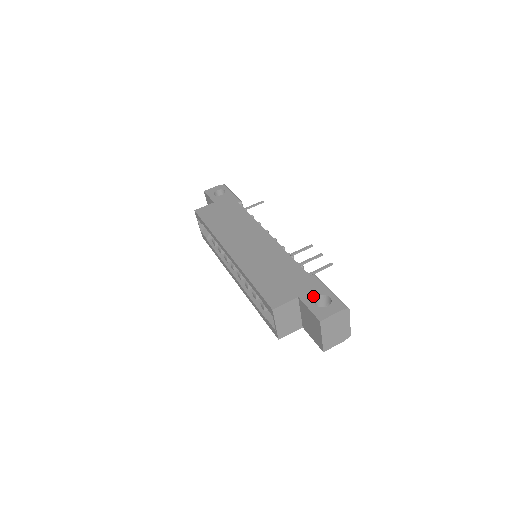
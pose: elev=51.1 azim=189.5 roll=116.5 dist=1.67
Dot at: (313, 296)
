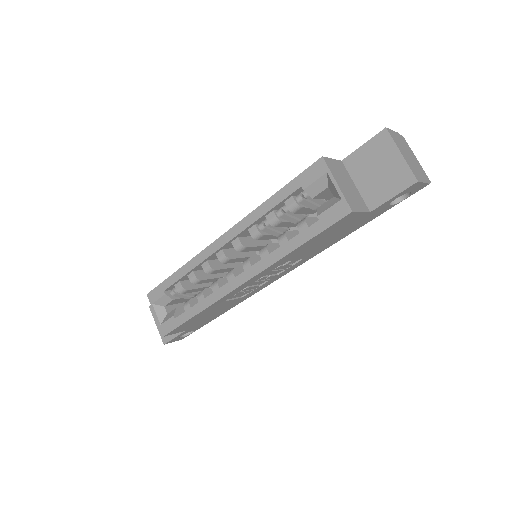
Dot at: occluded
